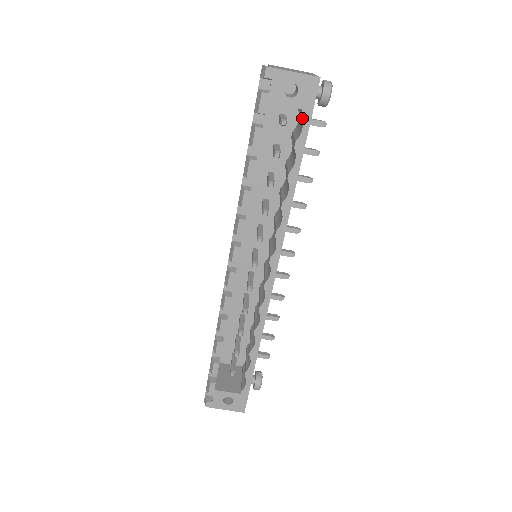
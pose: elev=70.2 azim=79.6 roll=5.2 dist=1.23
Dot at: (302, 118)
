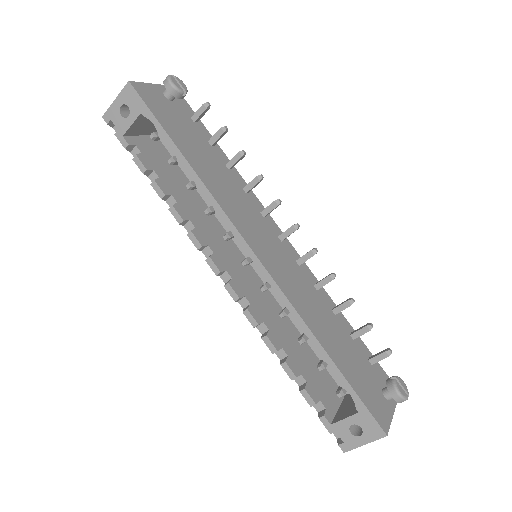
Dot at: (147, 118)
